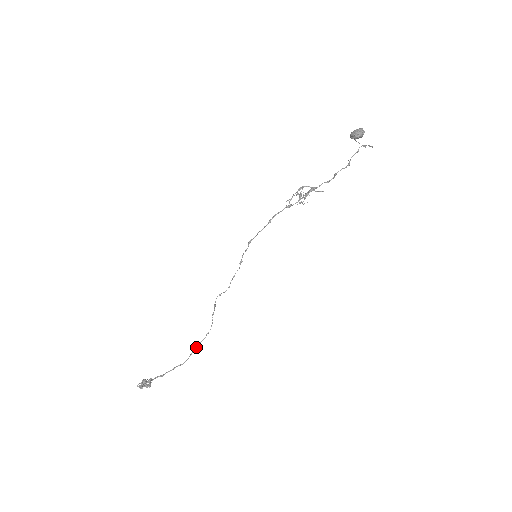
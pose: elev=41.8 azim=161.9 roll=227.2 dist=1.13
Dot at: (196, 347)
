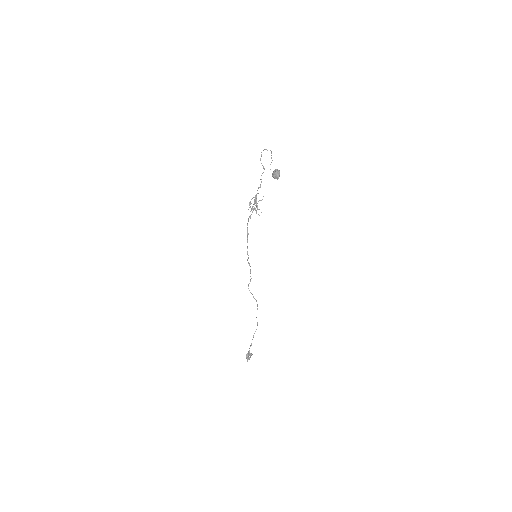
Dot at: occluded
